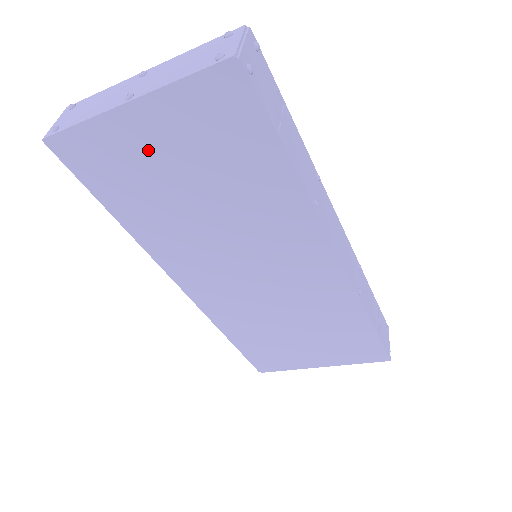
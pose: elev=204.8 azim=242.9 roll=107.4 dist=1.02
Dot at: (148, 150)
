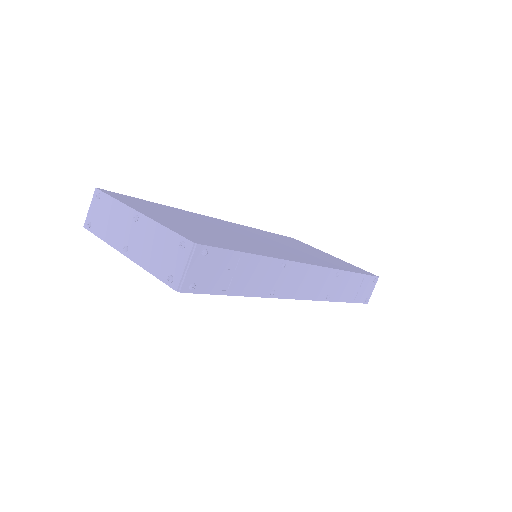
Dot at: occluded
